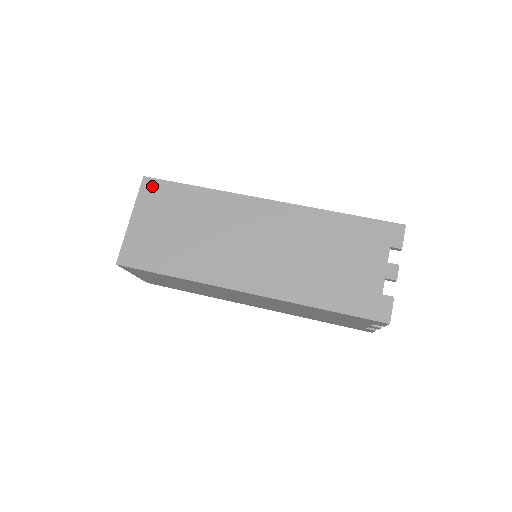
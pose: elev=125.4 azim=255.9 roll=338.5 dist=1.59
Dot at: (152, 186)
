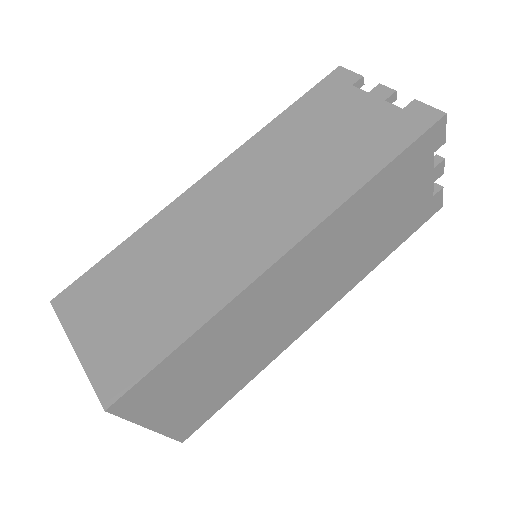
Dot at: (69, 297)
